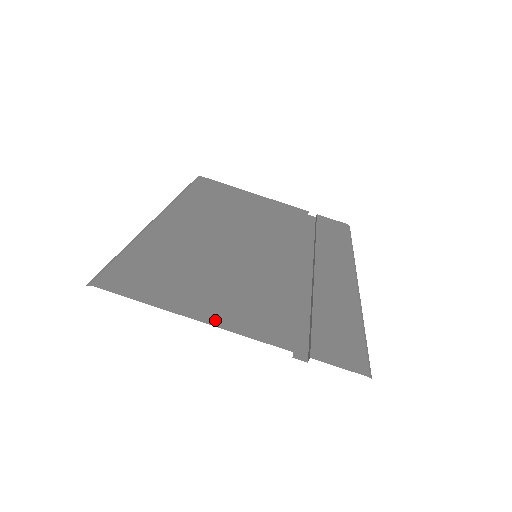
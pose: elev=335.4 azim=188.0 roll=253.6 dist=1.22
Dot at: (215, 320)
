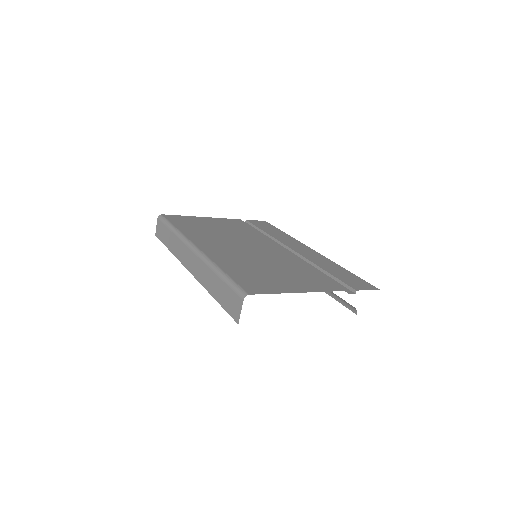
Dot at: (310, 290)
